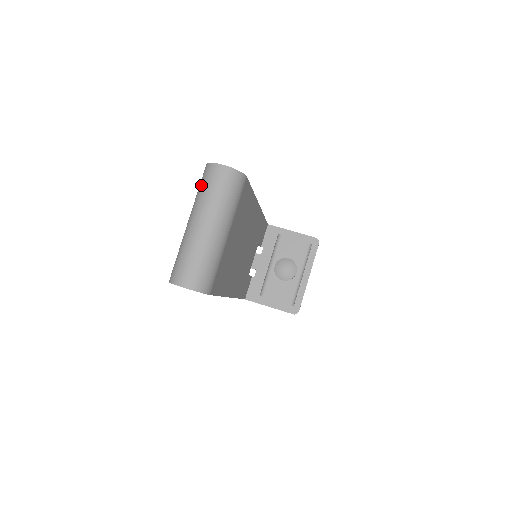
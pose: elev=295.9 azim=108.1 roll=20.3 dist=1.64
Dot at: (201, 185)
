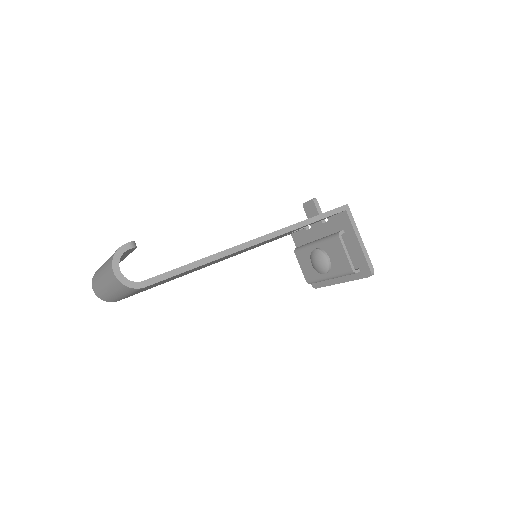
Dot at: (110, 257)
